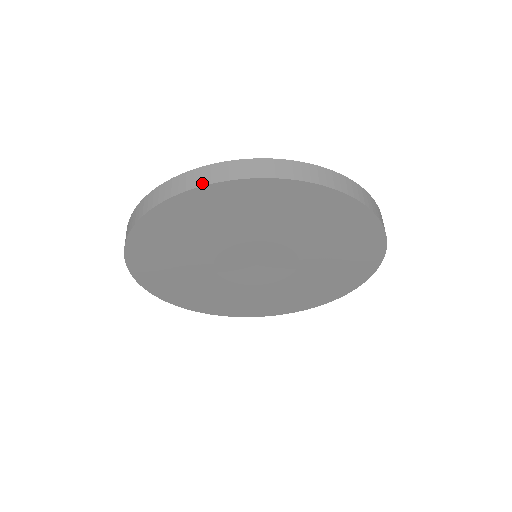
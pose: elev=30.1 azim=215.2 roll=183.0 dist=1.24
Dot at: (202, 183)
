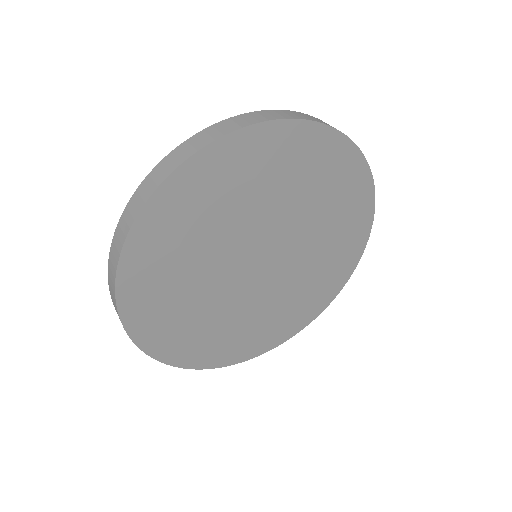
Dot at: (241, 126)
